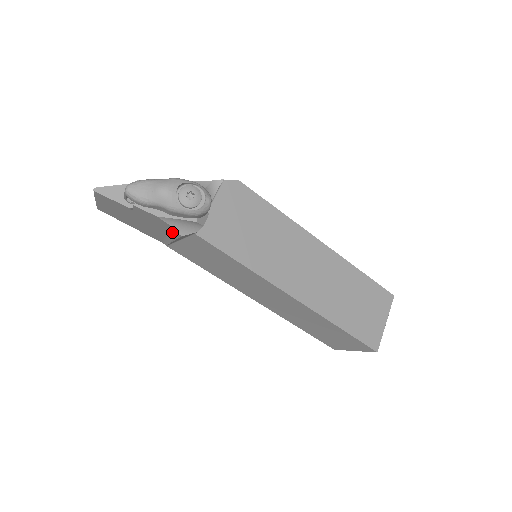
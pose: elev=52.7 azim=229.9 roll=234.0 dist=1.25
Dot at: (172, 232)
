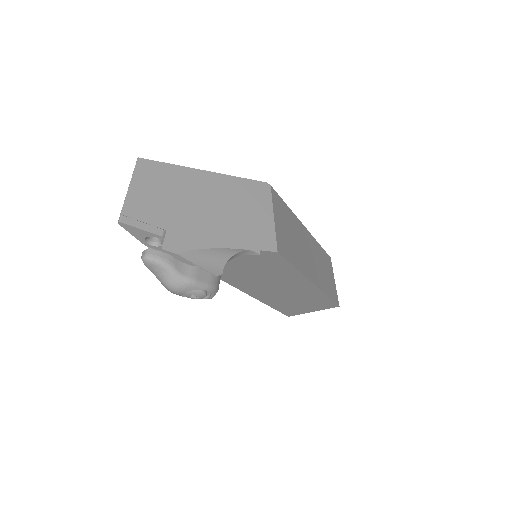
Dot at: occluded
